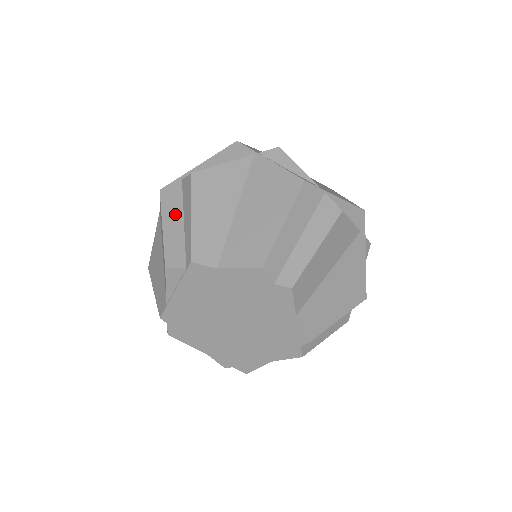
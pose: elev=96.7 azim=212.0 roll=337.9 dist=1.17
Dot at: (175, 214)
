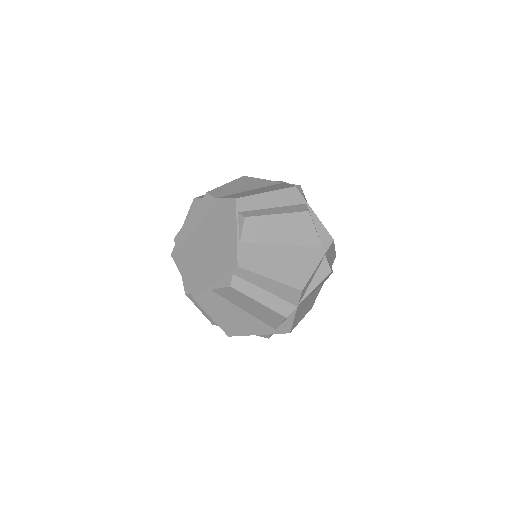
Dot at: occluded
